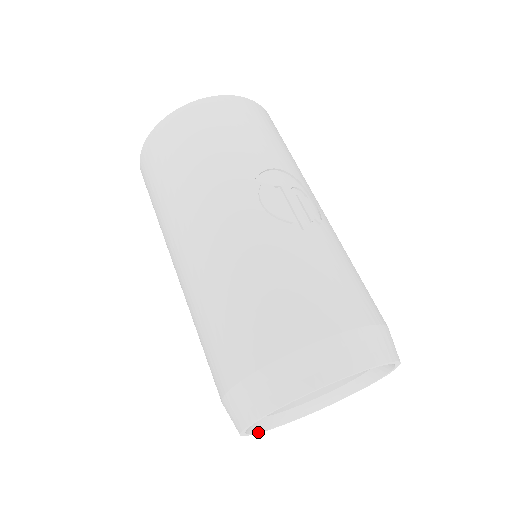
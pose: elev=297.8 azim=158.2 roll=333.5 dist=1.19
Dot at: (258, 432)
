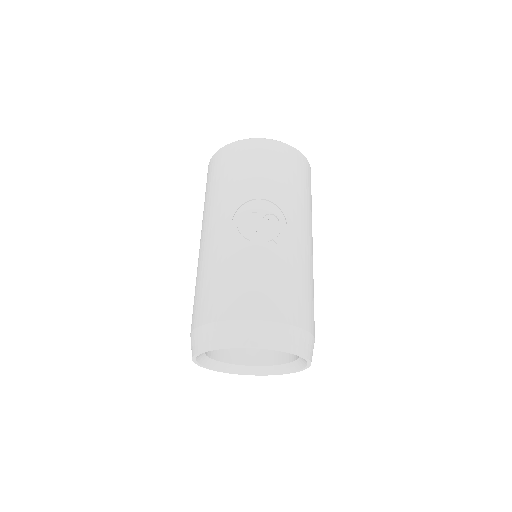
Dot at: (225, 372)
